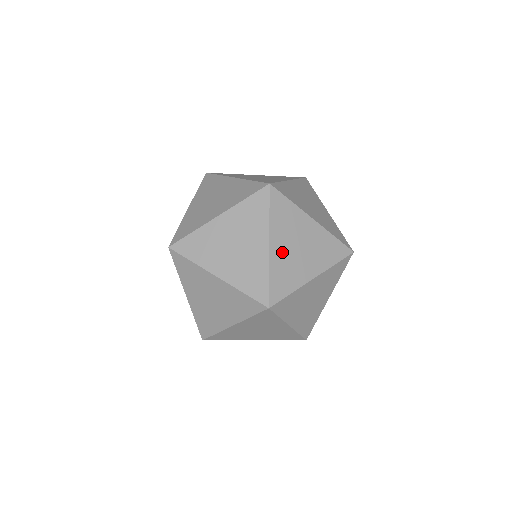
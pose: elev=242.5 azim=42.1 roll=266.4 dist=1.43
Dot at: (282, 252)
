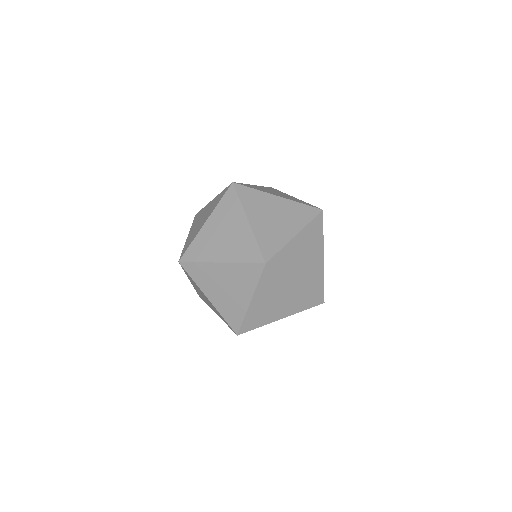
Dot at: (298, 248)
